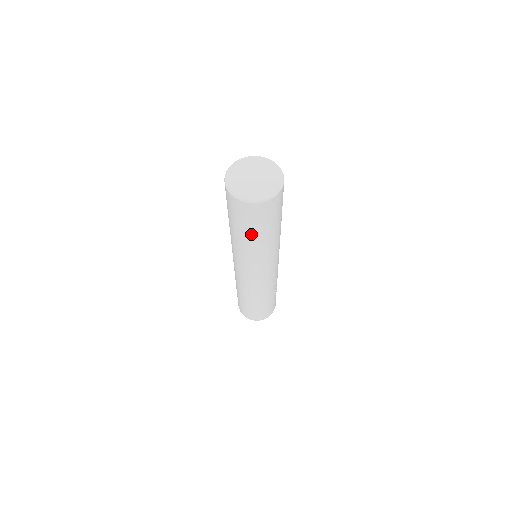
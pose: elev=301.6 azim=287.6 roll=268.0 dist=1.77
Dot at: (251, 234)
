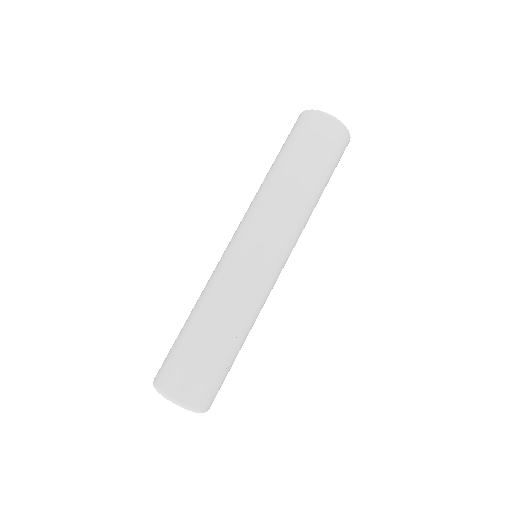
Dot at: (290, 157)
